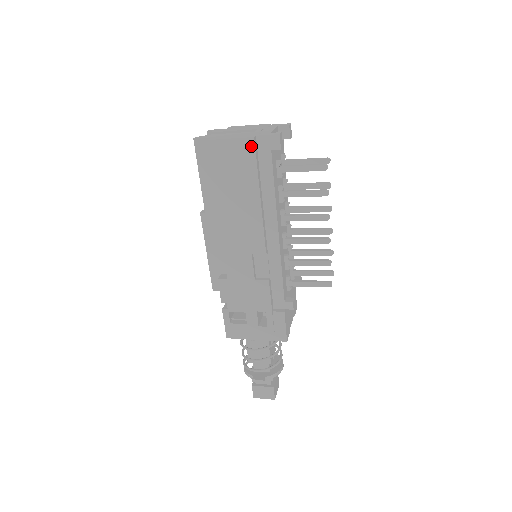
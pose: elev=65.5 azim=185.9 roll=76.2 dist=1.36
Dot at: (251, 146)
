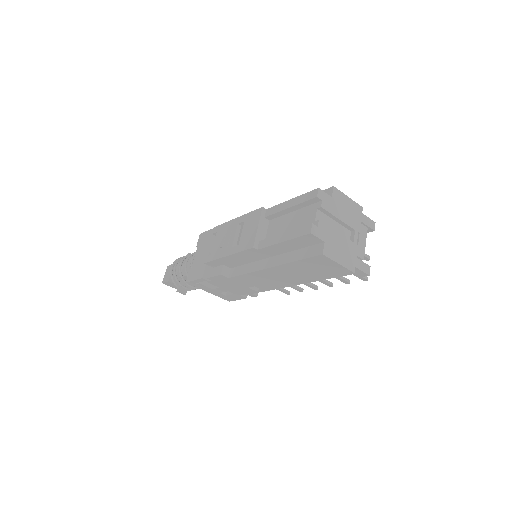
Dot at: (346, 273)
